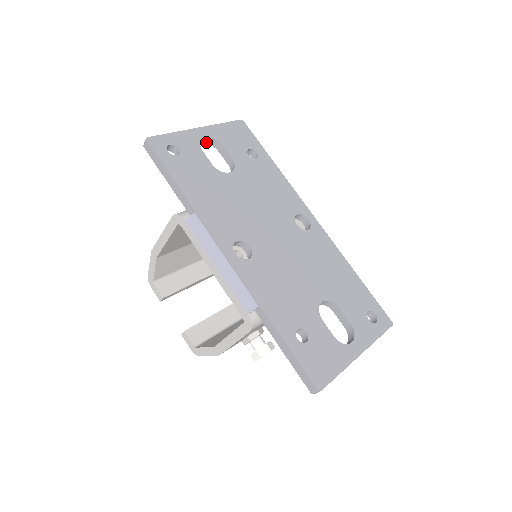
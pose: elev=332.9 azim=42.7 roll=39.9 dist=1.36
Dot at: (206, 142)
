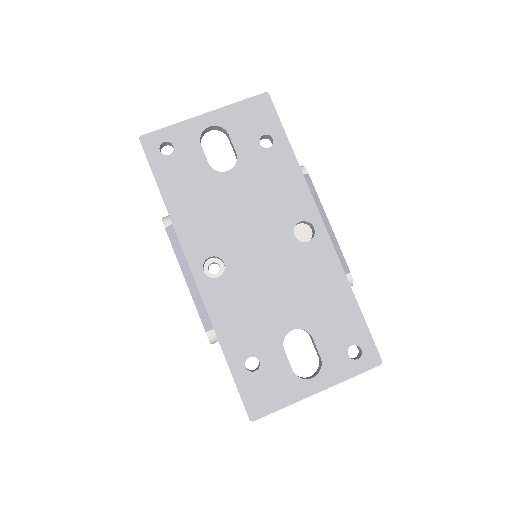
Dot at: (214, 128)
